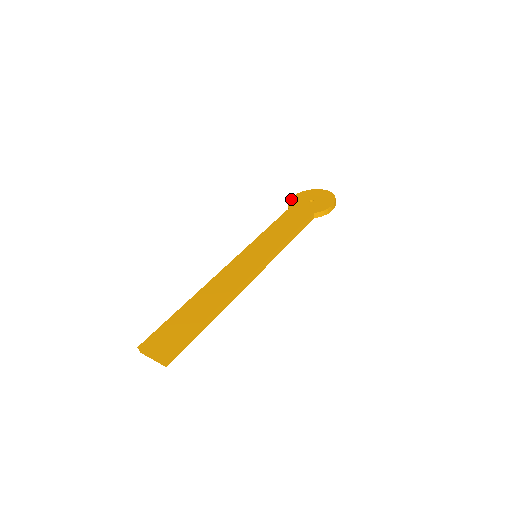
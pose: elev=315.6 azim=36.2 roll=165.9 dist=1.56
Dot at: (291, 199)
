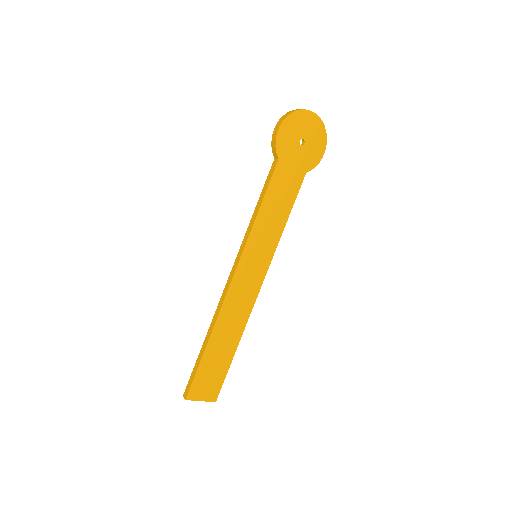
Dot at: (279, 135)
